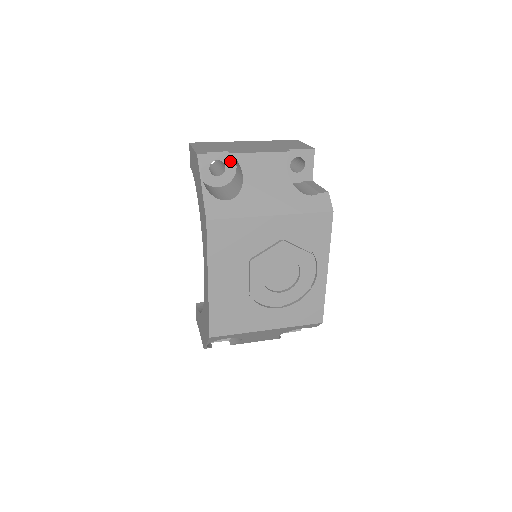
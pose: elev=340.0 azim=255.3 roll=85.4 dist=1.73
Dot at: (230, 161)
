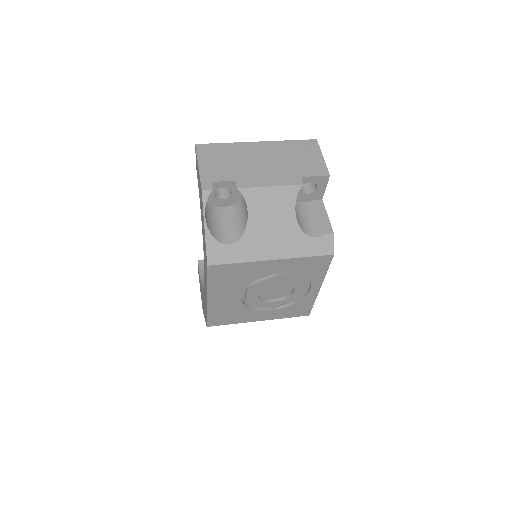
Dot at: occluded
